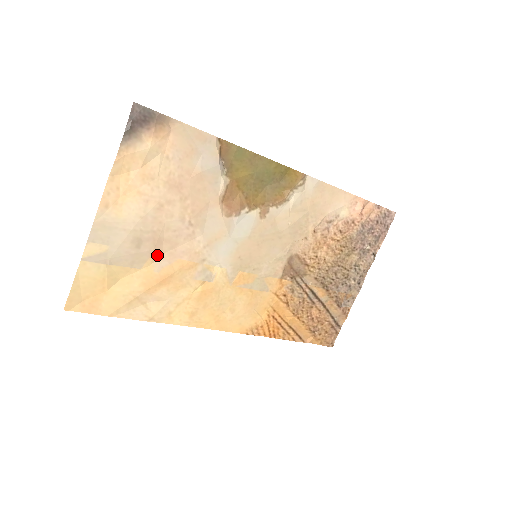
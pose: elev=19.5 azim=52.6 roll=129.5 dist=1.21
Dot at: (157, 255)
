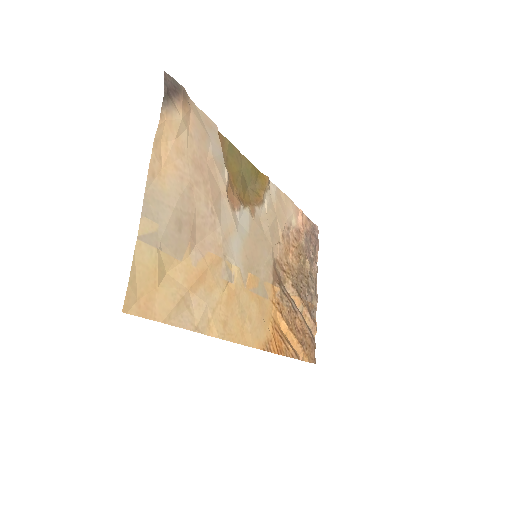
Dot at: (192, 245)
